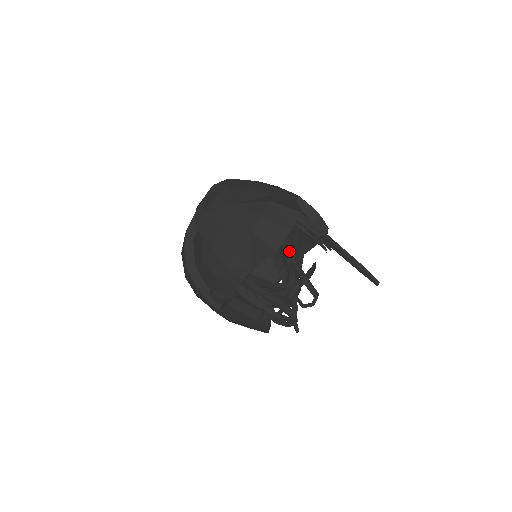
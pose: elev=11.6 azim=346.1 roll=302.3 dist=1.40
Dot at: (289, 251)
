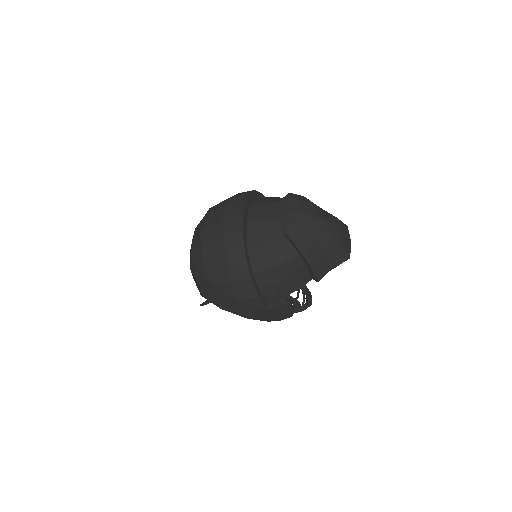
Dot at: occluded
